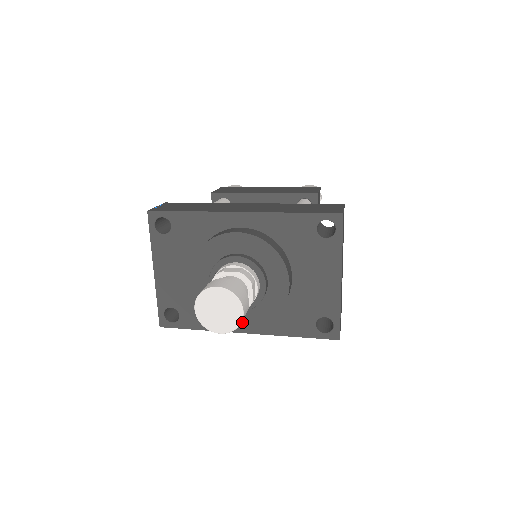
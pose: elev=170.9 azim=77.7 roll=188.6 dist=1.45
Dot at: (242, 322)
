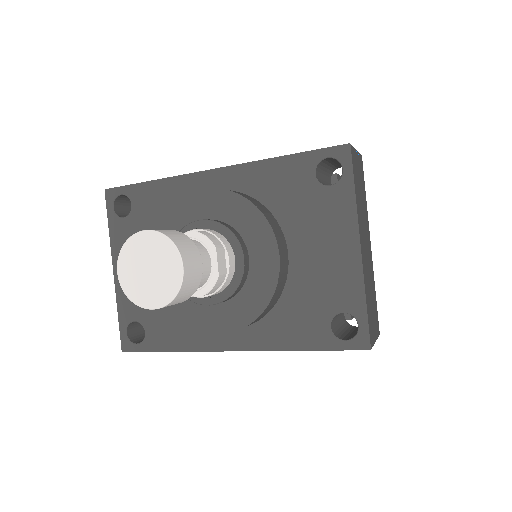
Dot at: (219, 326)
